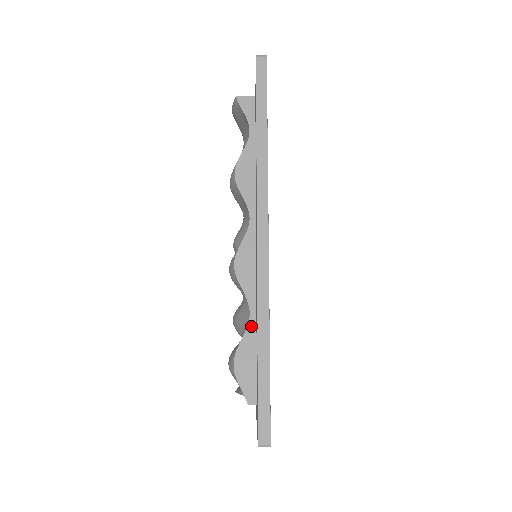
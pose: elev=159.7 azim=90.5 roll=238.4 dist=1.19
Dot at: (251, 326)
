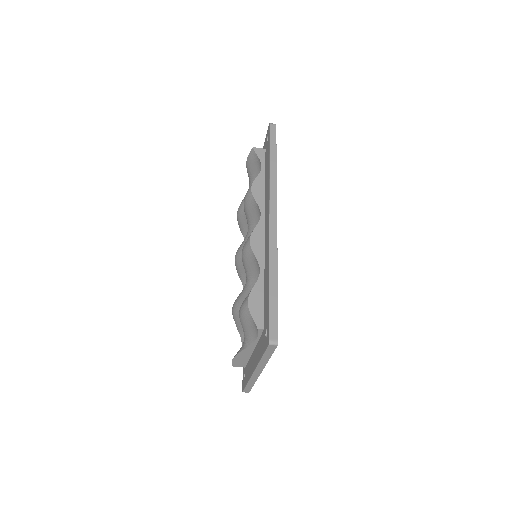
Dot at: (261, 279)
